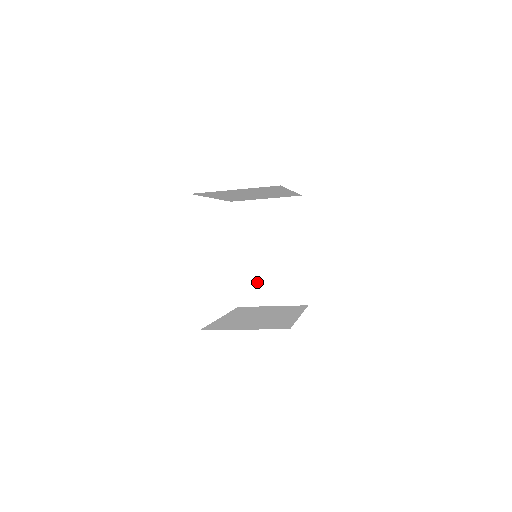
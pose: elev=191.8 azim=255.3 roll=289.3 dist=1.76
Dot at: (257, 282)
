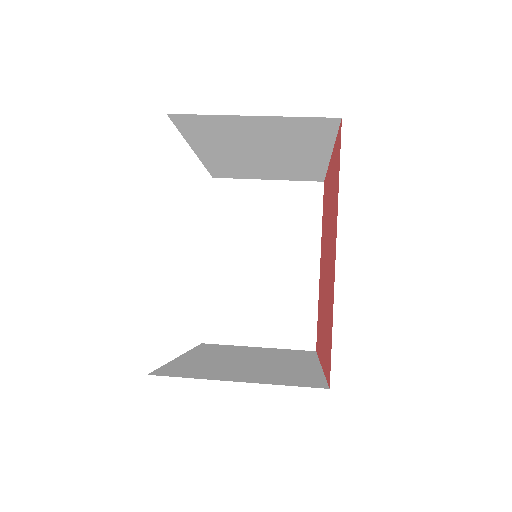
Dot at: (238, 306)
